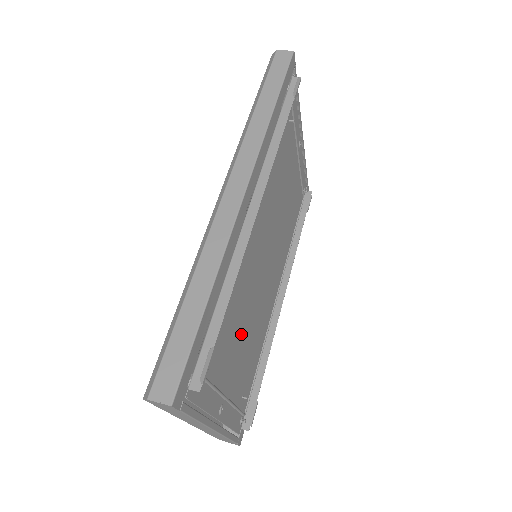
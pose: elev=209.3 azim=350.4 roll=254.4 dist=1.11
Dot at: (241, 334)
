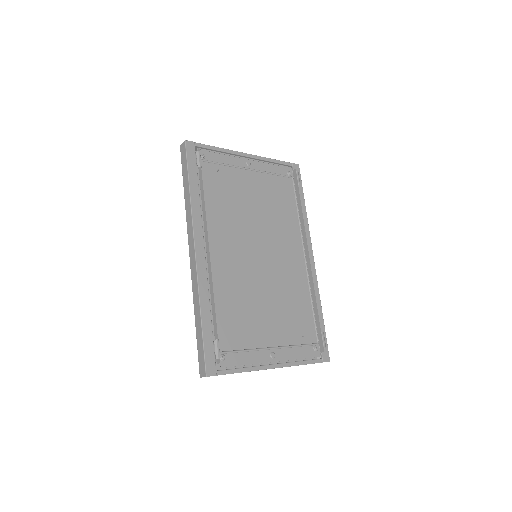
Dot at: (263, 309)
